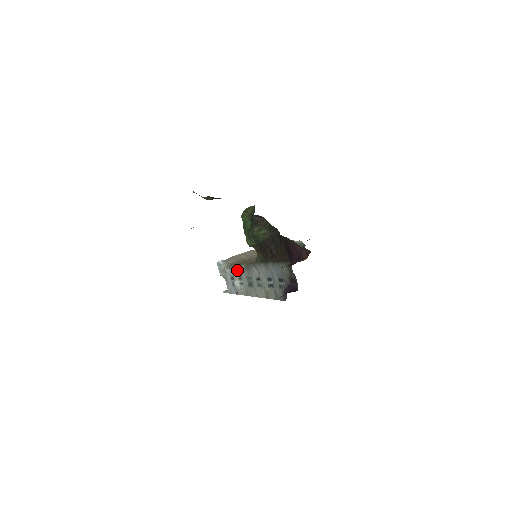
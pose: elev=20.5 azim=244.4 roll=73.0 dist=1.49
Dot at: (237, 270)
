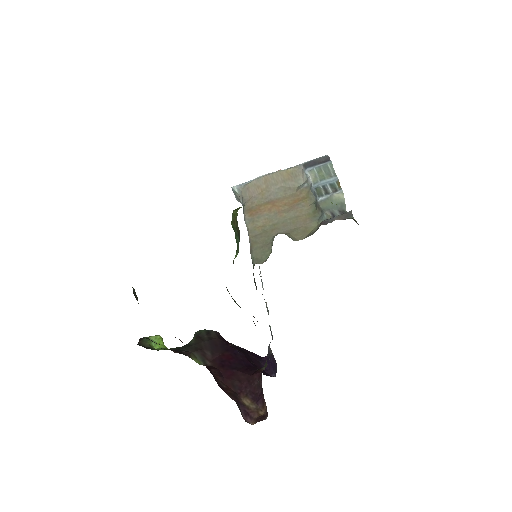
Dot at: occluded
